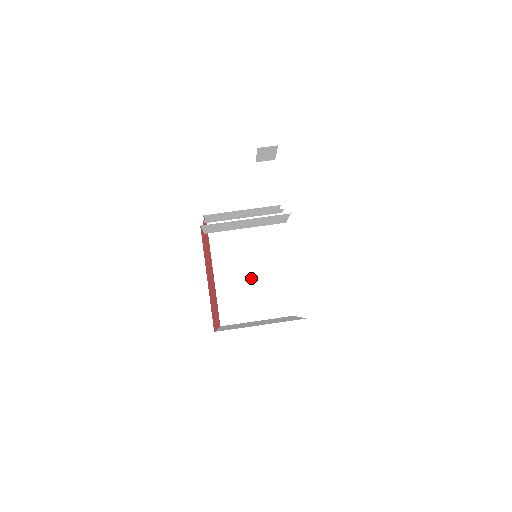
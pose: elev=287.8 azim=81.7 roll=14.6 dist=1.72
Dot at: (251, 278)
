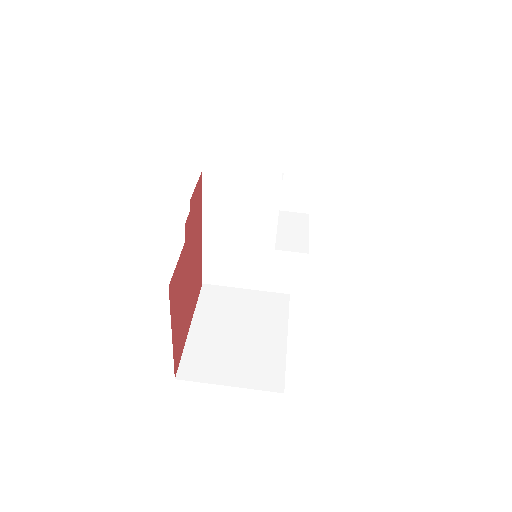
Dot at: (250, 248)
